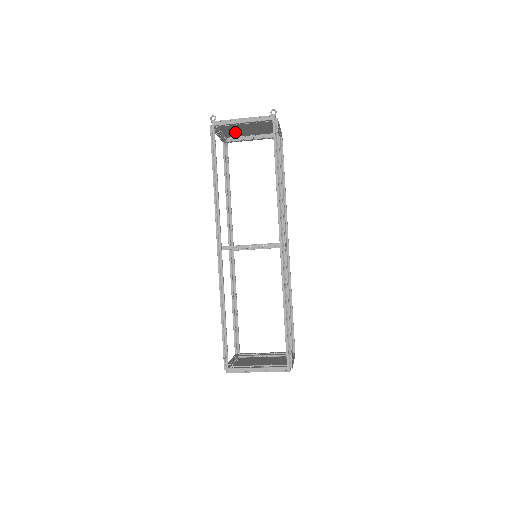
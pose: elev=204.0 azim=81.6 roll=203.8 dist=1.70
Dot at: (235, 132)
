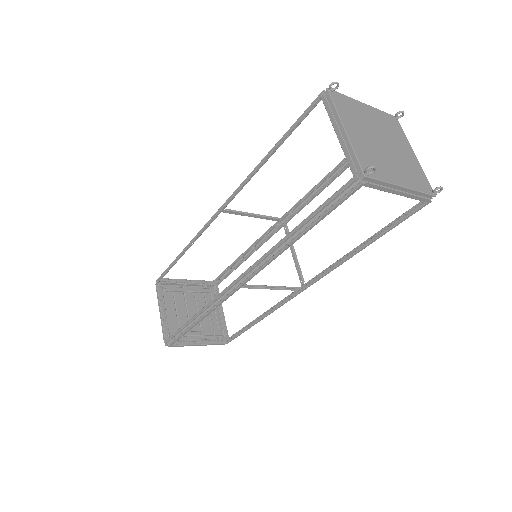
Dot at: (357, 118)
